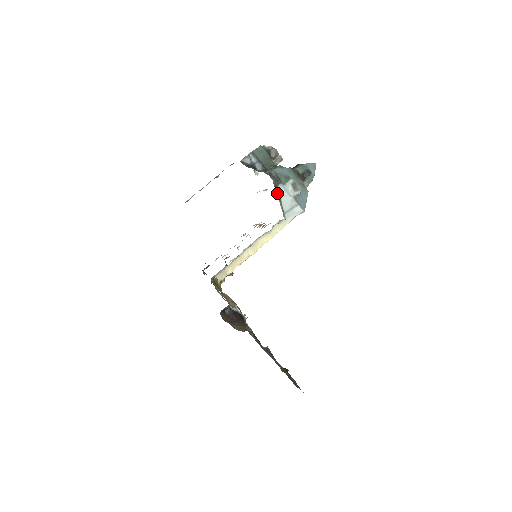
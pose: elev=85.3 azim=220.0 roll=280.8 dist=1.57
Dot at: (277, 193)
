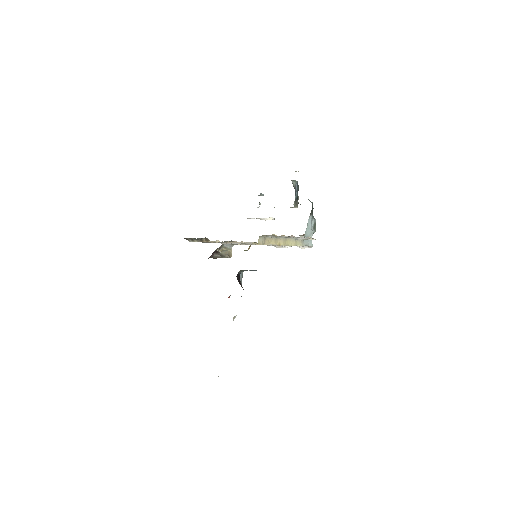
Dot at: occluded
